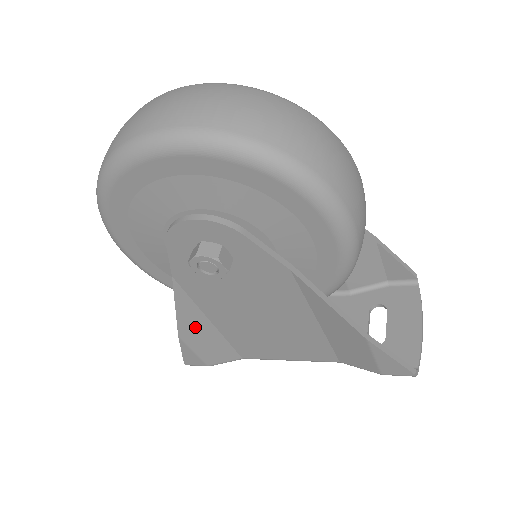
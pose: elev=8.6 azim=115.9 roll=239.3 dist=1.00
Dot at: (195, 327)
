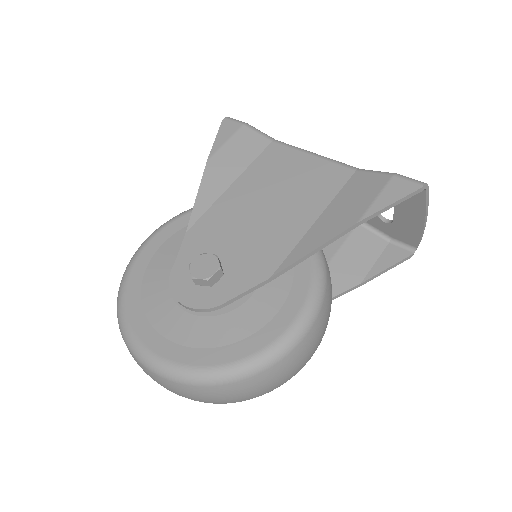
Dot at: occluded
